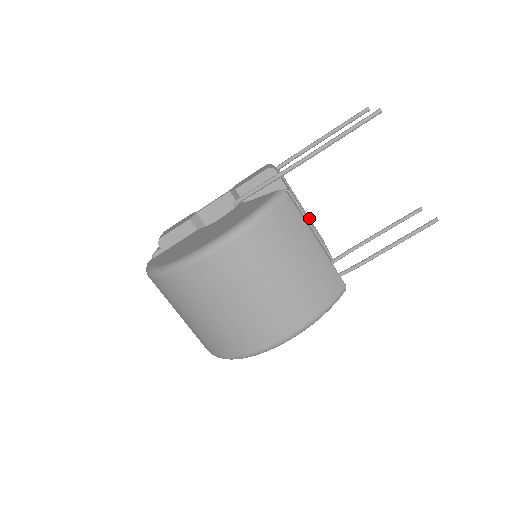
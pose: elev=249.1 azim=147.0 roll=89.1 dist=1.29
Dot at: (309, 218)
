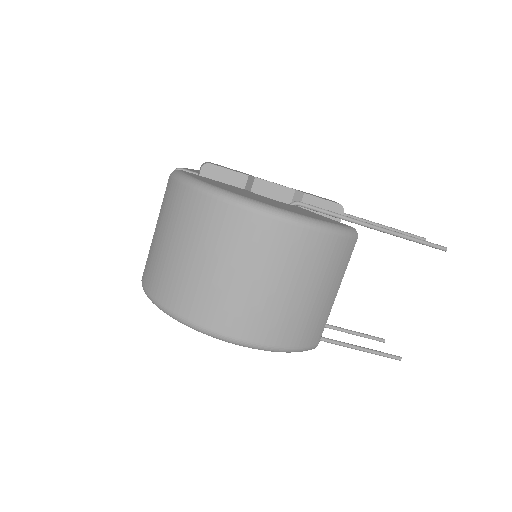
Dot at: occluded
